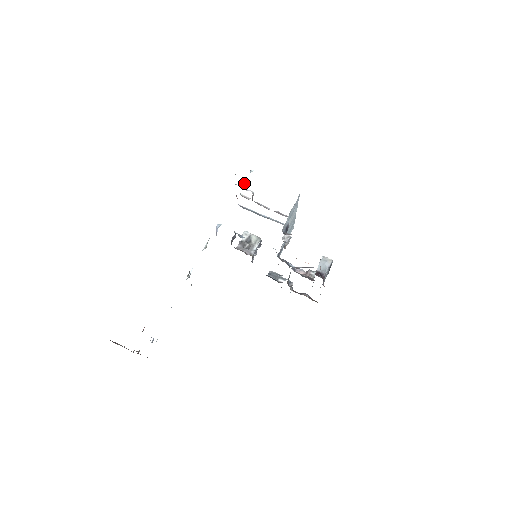
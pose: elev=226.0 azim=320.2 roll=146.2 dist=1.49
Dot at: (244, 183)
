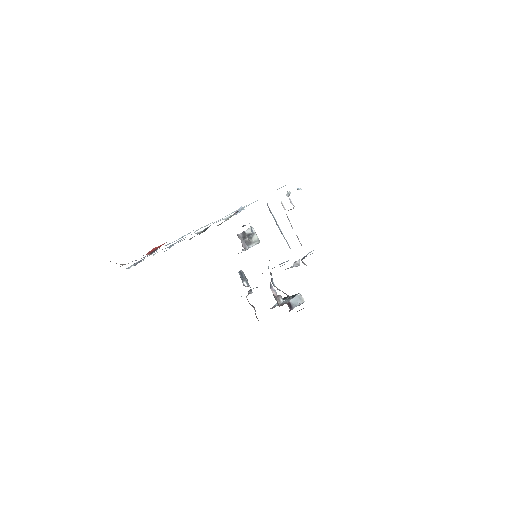
Dot at: (289, 194)
